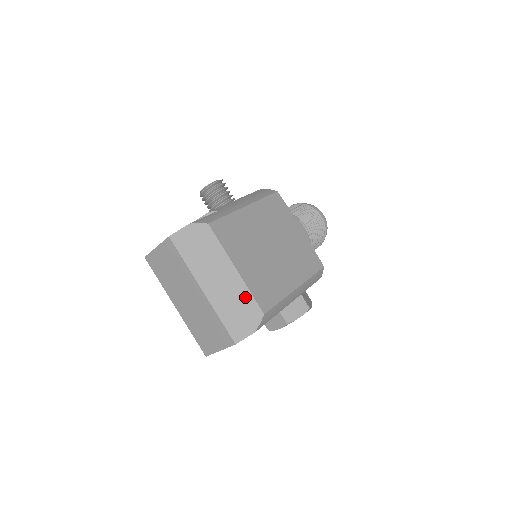
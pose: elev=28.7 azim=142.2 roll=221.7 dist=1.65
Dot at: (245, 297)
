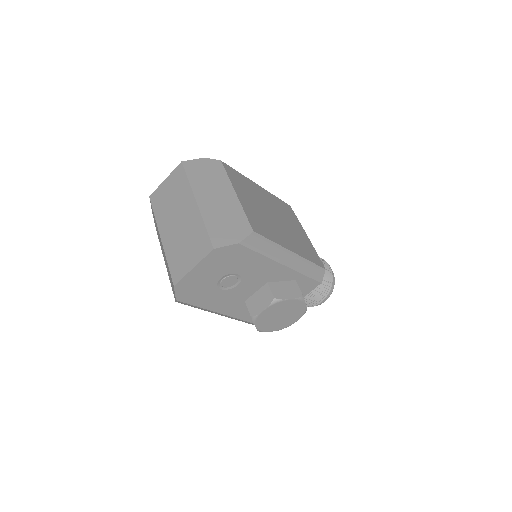
Dot at: (238, 214)
